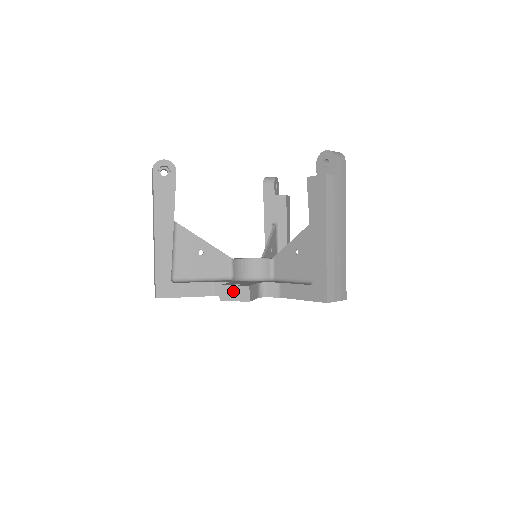
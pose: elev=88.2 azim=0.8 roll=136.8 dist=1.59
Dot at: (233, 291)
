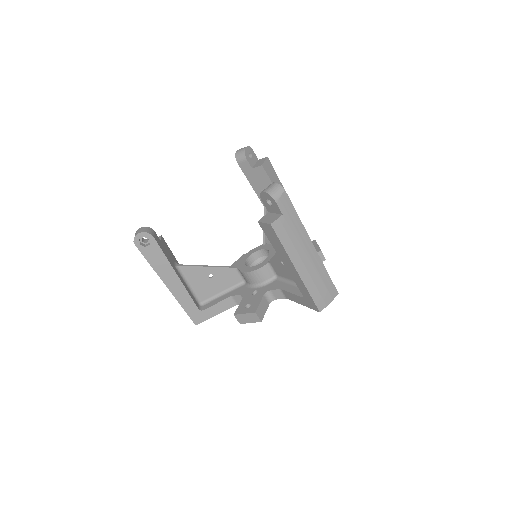
Dot at: (246, 317)
